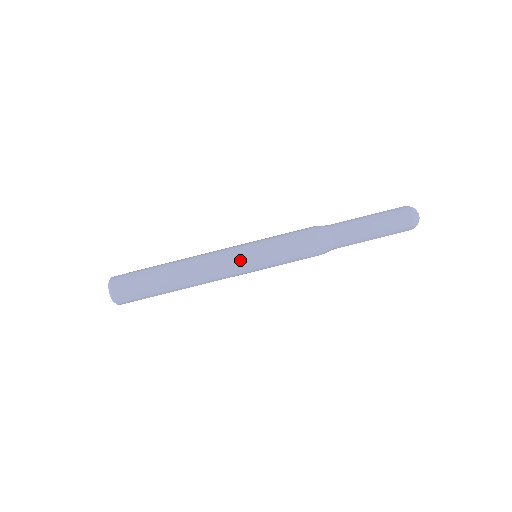
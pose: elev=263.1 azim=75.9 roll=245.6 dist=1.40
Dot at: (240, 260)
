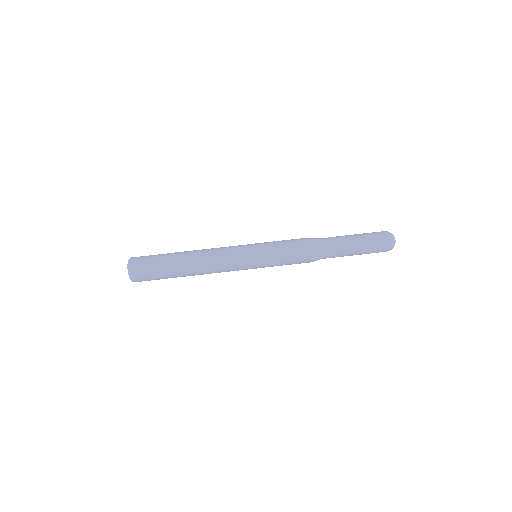
Dot at: (244, 265)
